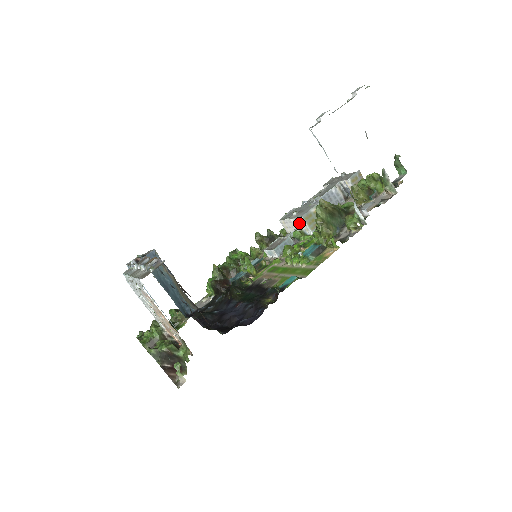
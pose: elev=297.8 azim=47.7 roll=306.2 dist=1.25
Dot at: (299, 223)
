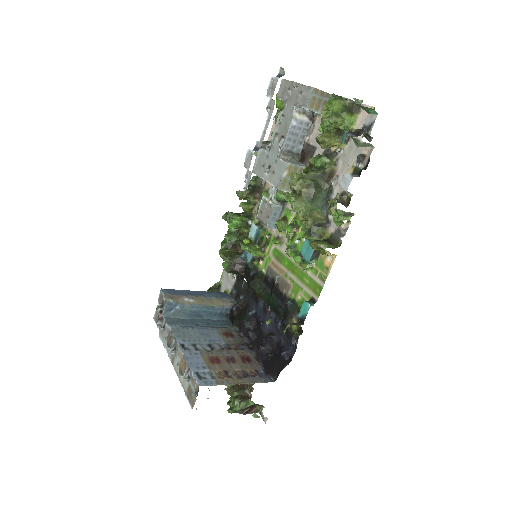
Dot at: occluded
